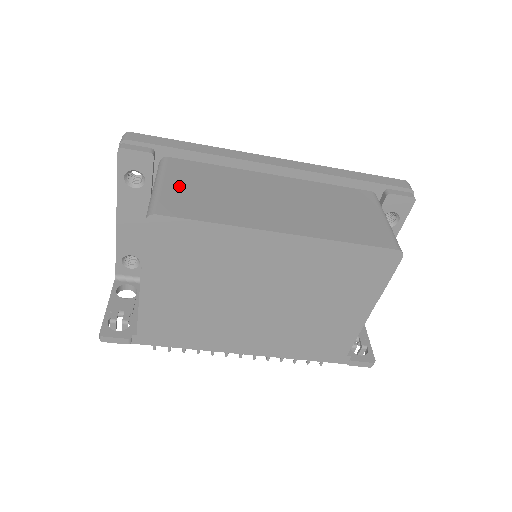
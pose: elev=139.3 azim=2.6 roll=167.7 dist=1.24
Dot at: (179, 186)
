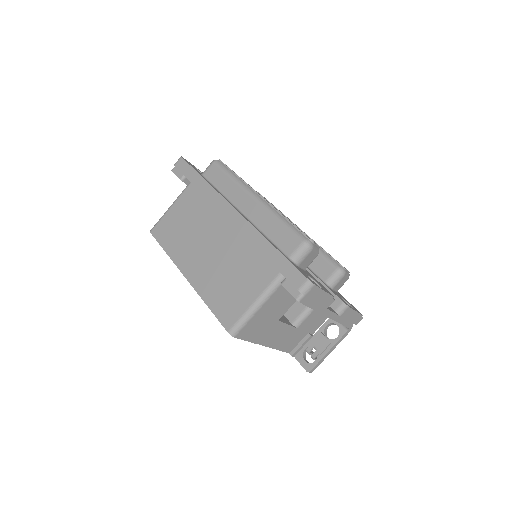
Dot at: (175, 213)
